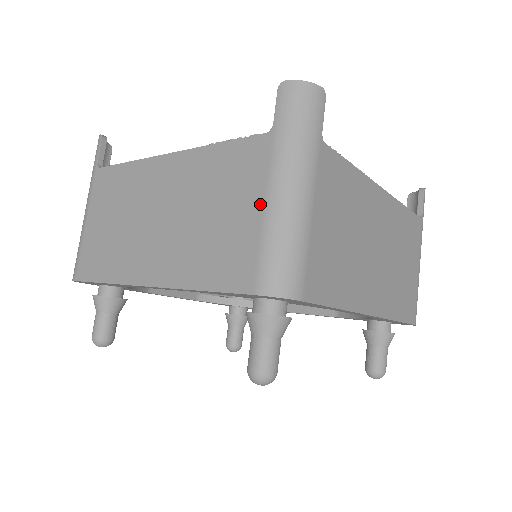
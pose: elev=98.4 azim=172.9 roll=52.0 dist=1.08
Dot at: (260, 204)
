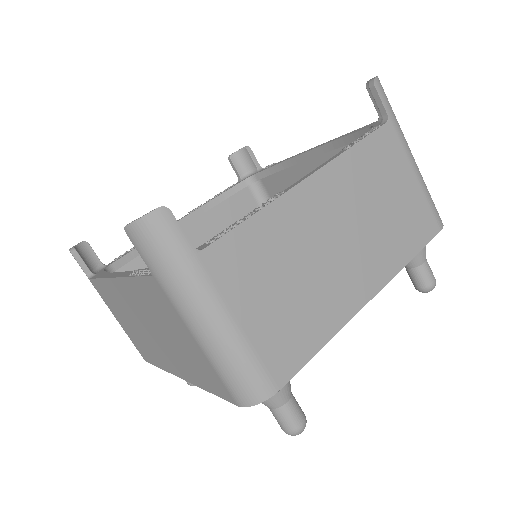
Dot at: (192, 338)
